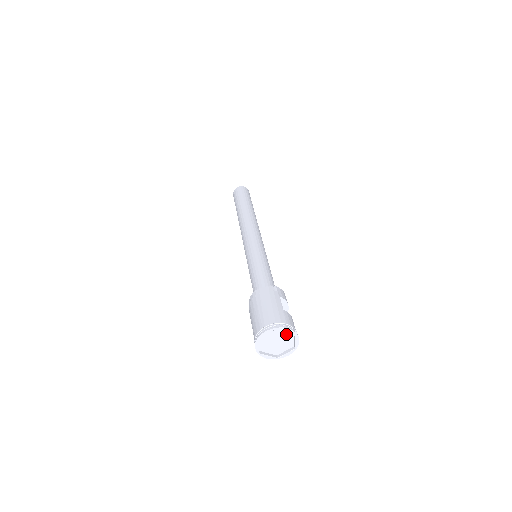
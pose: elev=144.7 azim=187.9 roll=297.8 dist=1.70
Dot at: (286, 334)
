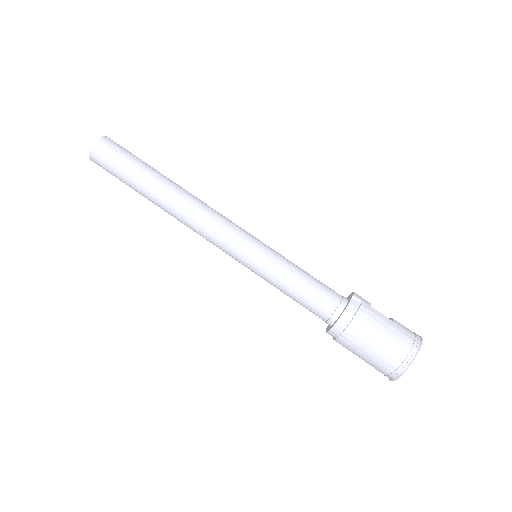
Dot at: occluded
